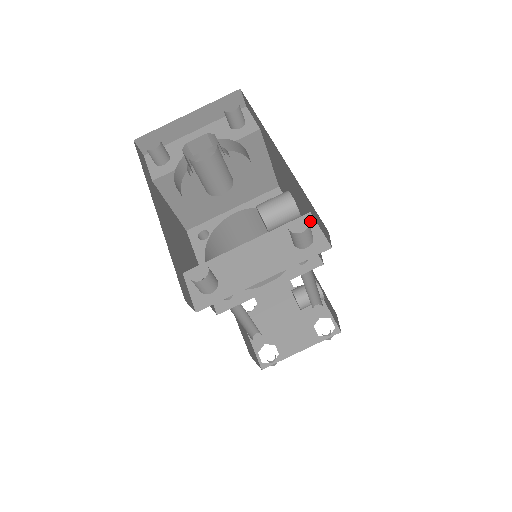
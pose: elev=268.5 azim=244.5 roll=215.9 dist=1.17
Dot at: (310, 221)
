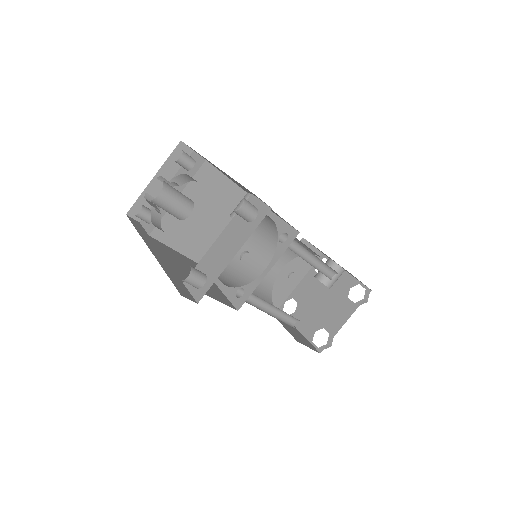
Dot at: (253, 199)
